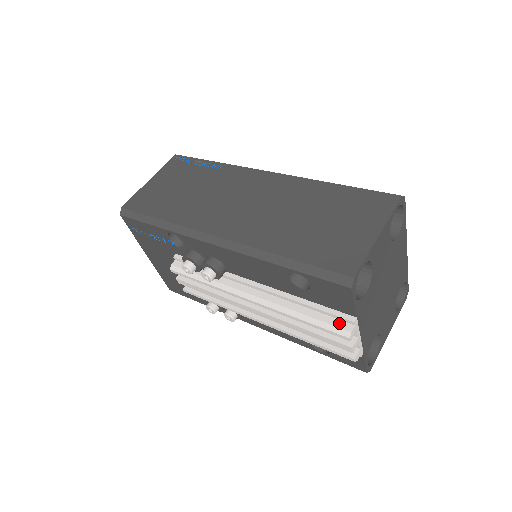
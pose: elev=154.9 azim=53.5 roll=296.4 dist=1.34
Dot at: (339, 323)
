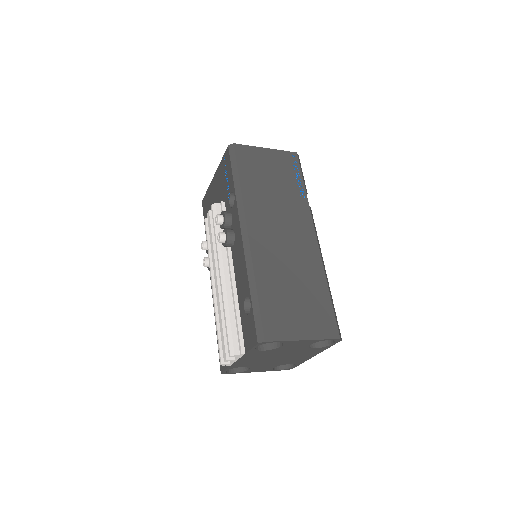
Dot at: (236, 344)
